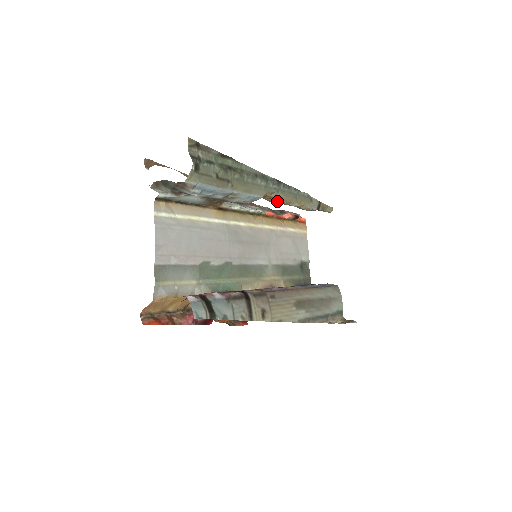
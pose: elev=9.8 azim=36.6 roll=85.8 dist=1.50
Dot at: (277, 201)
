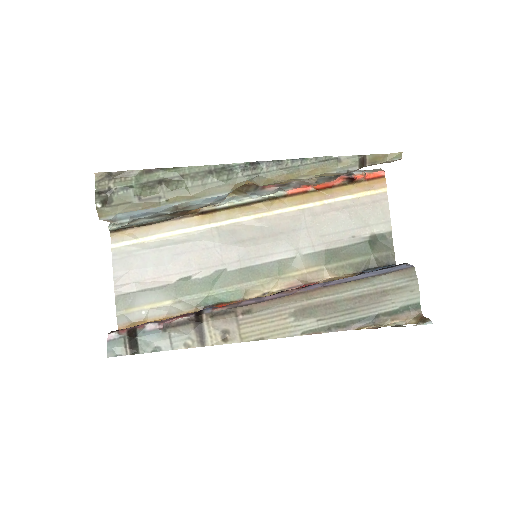
Dot at: occluded
